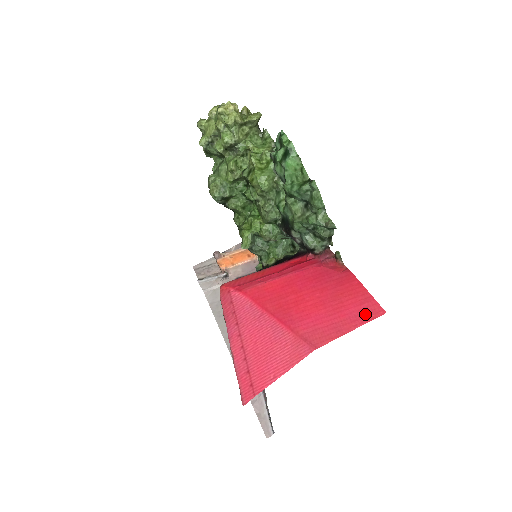
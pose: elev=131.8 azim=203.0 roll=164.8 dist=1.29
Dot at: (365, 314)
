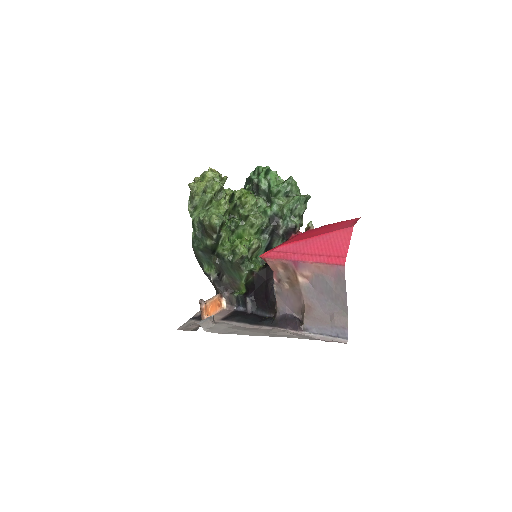
Dot at: (354, 220)
